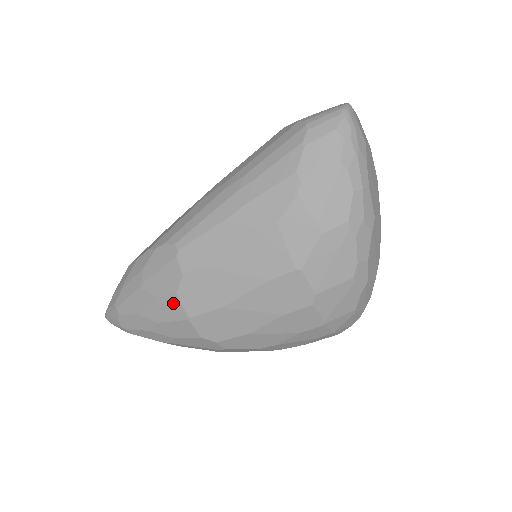
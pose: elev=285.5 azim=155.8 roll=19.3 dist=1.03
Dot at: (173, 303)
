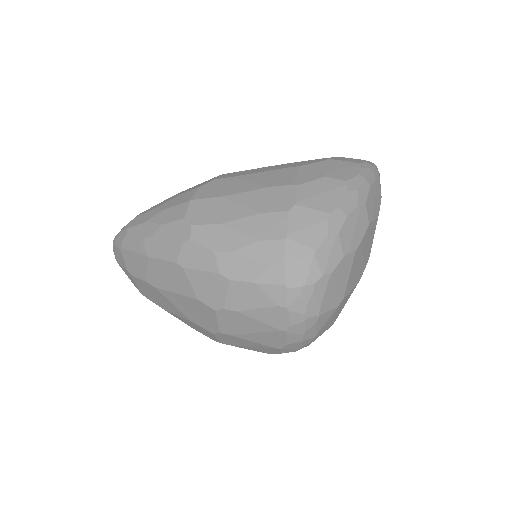
Dot at: (190, 194)
